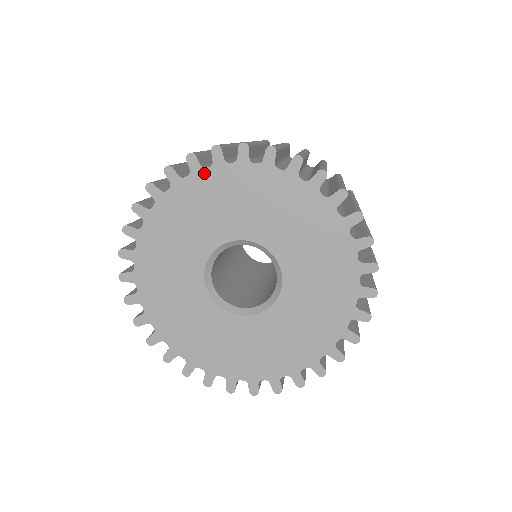
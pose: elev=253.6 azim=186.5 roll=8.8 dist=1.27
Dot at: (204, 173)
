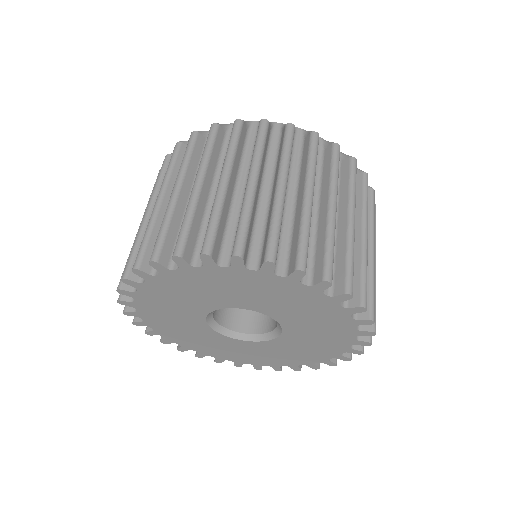
Dot at: (139, 294)
